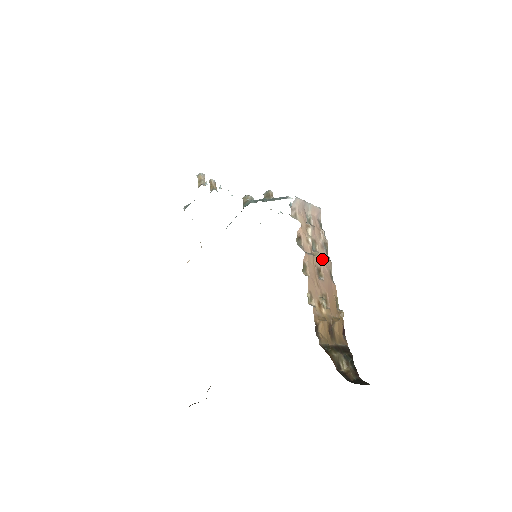
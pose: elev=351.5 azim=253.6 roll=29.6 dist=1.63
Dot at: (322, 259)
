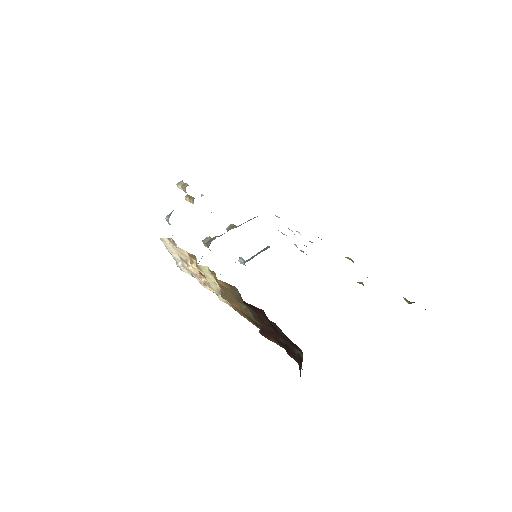
Dot at: occluded
